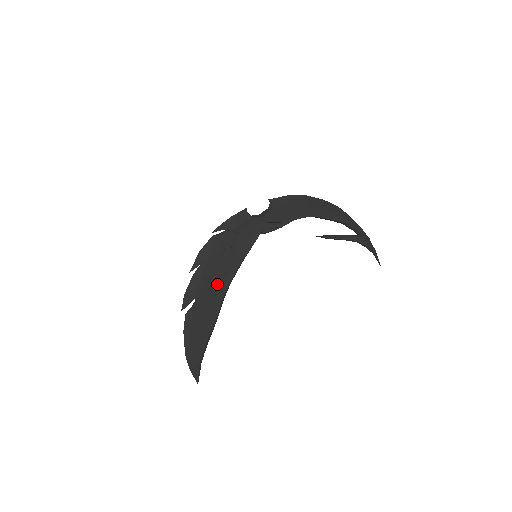
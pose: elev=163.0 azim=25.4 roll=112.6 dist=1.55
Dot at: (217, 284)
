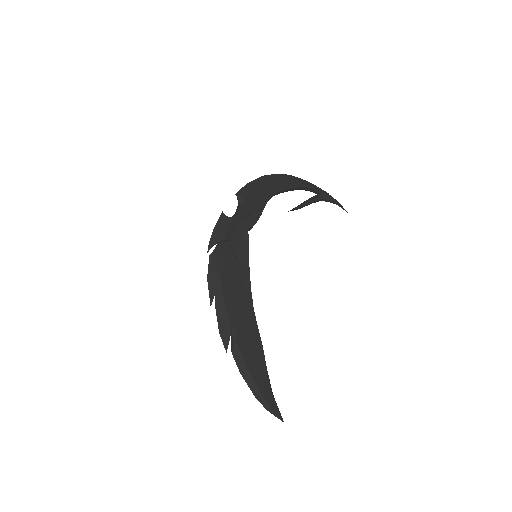
Dot at: (242, 303)
